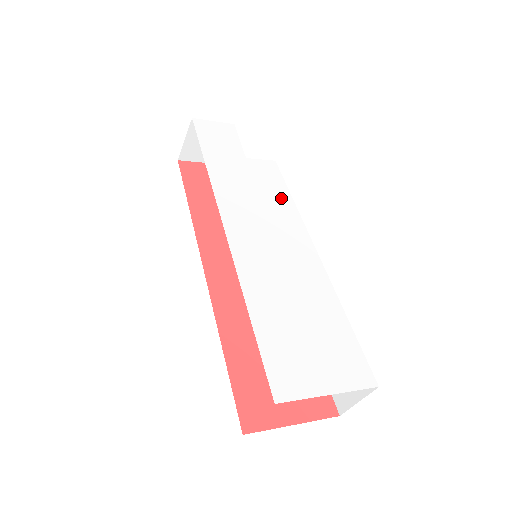
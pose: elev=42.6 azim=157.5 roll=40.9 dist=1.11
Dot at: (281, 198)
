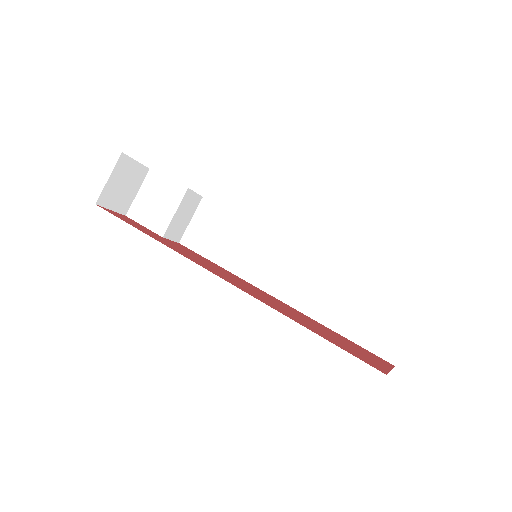
Dot at: occluded
